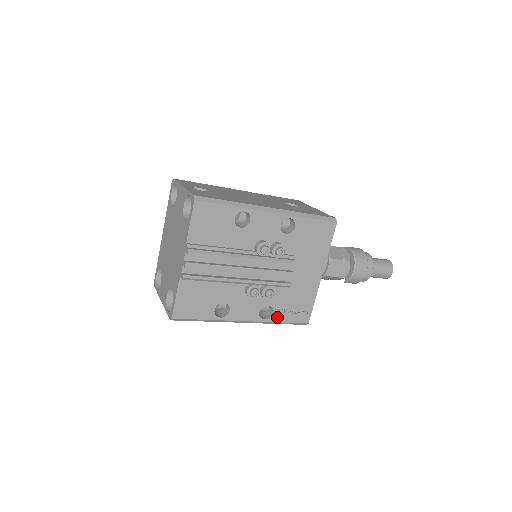
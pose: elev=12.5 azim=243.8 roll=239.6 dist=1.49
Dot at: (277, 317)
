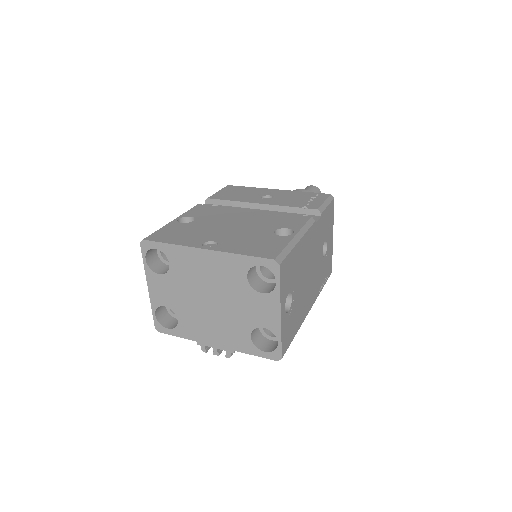
Dot at: occluded
